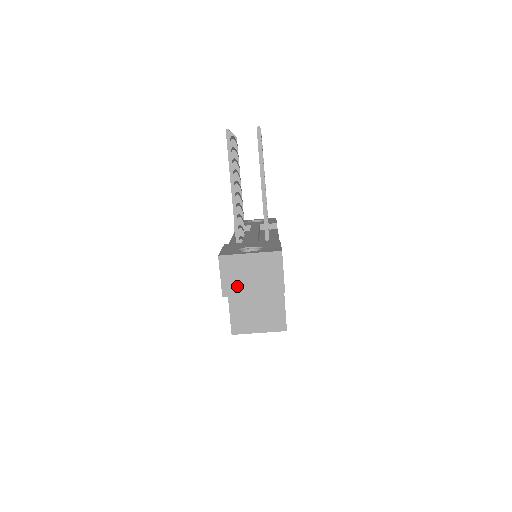
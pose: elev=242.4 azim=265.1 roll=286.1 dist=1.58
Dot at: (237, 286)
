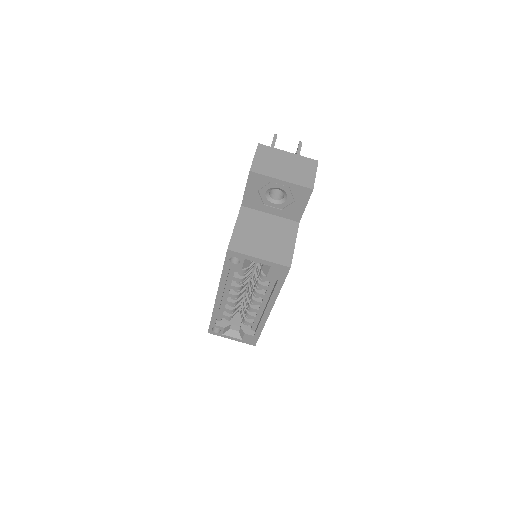
Dot at: (268, 168)
